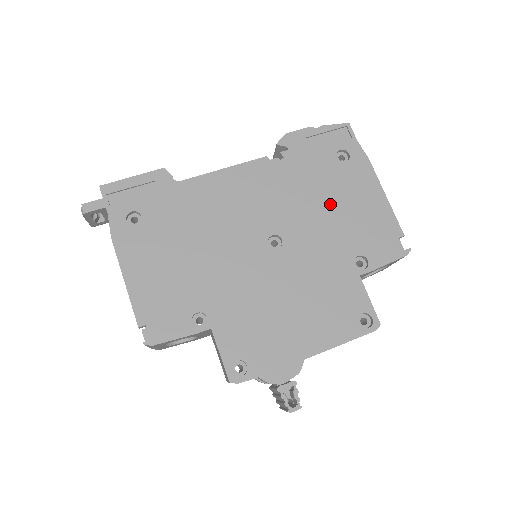
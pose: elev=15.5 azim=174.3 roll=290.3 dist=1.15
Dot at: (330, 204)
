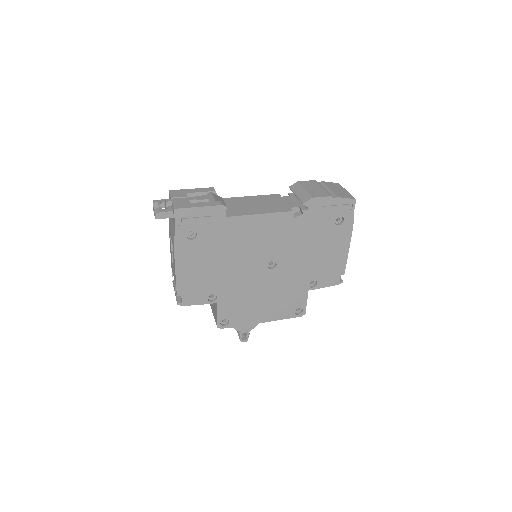
Dot at: (315, 249)
